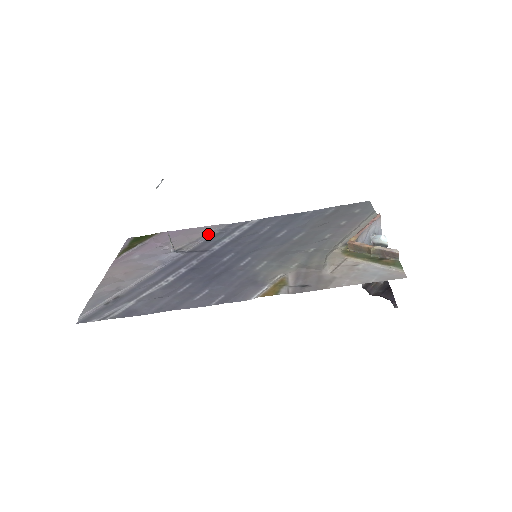
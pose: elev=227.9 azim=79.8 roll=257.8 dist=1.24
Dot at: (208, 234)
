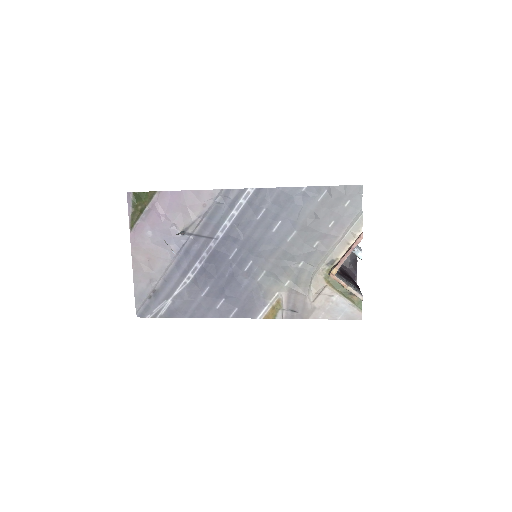
Dot at: (208, 207)
